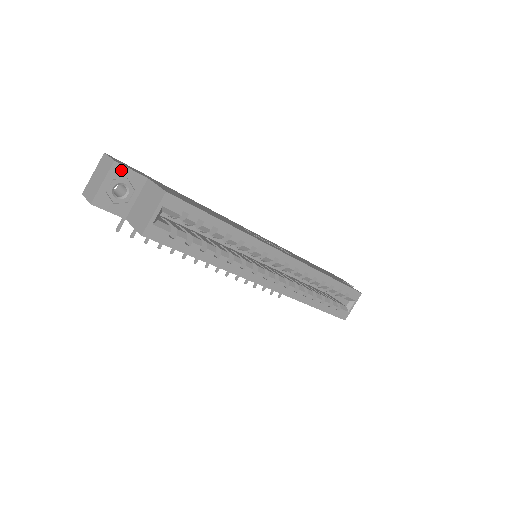
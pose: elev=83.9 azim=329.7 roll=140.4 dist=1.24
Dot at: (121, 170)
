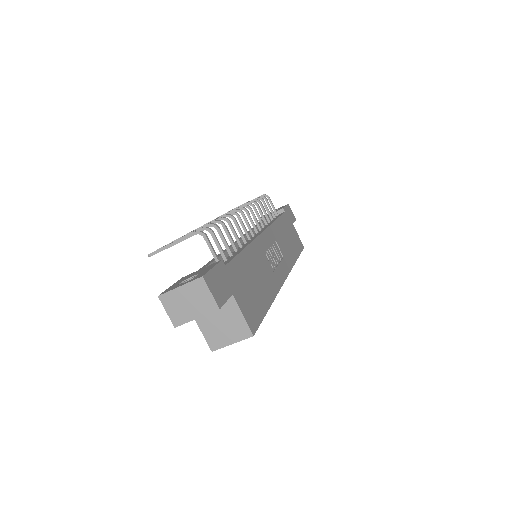
Dot at: occluded
